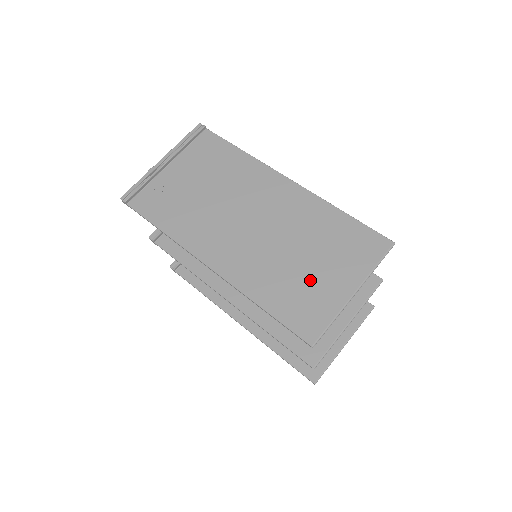
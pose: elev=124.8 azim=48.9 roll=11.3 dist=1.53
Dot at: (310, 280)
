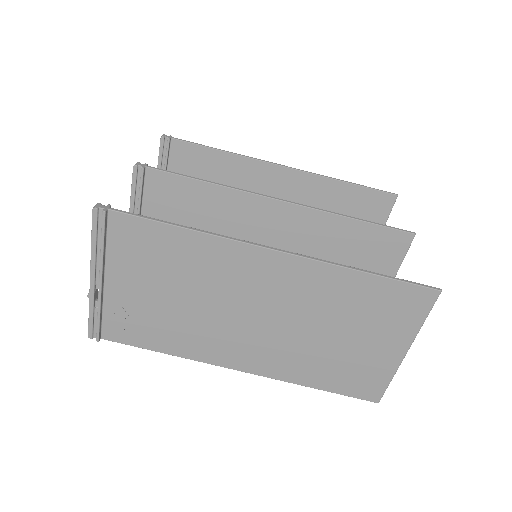
Dot at: (354, 355)
